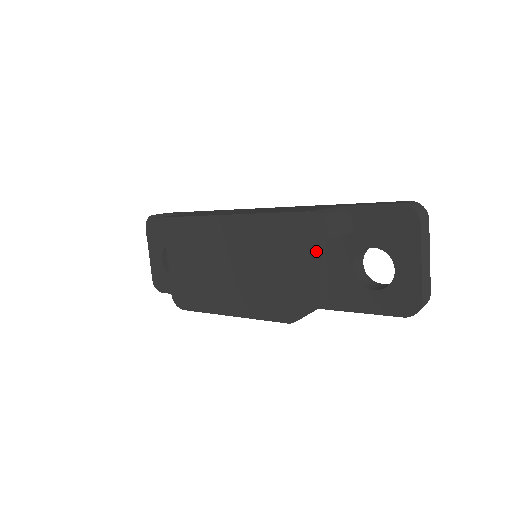
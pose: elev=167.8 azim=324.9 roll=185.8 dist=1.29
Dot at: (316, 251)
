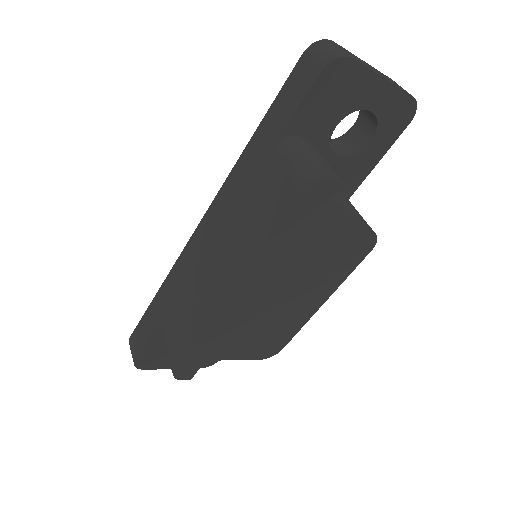
Dot at: occluded
